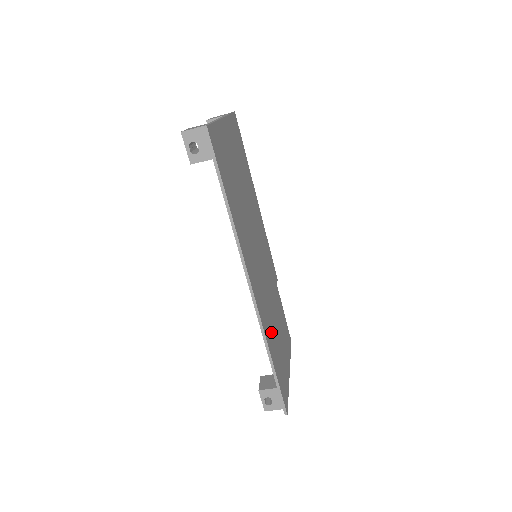
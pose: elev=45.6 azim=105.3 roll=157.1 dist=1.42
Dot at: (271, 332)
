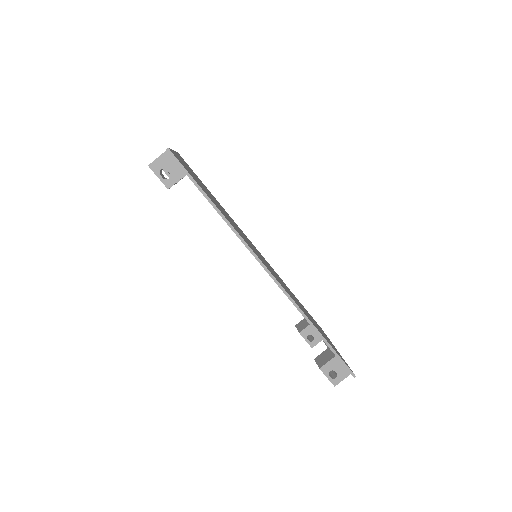
Dot at: occluded
